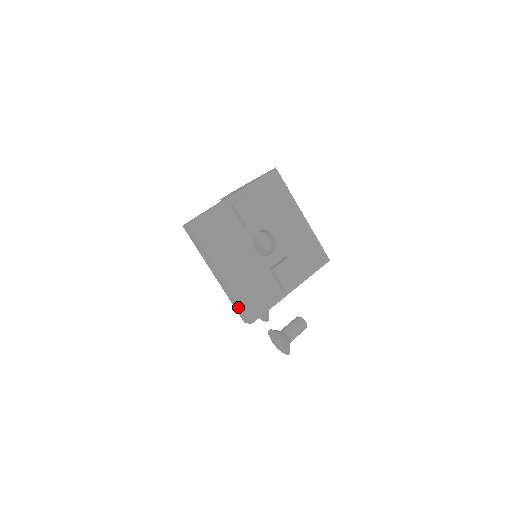
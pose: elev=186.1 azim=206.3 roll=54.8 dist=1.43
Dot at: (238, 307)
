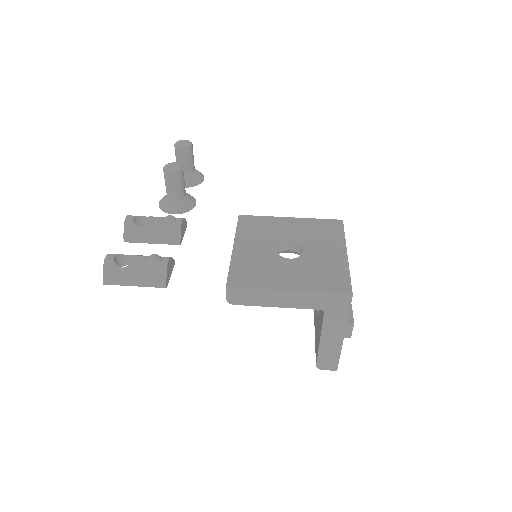
Dot at: occluded
